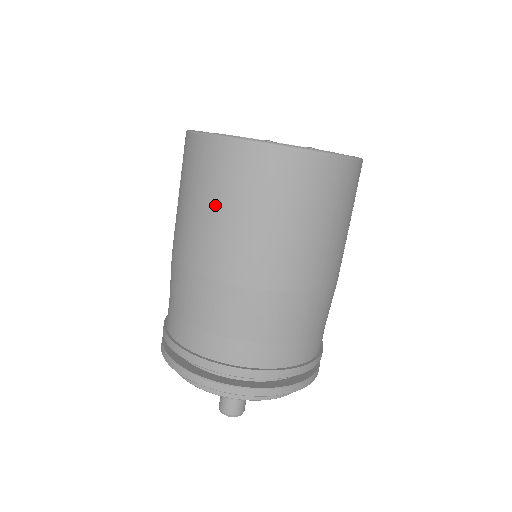
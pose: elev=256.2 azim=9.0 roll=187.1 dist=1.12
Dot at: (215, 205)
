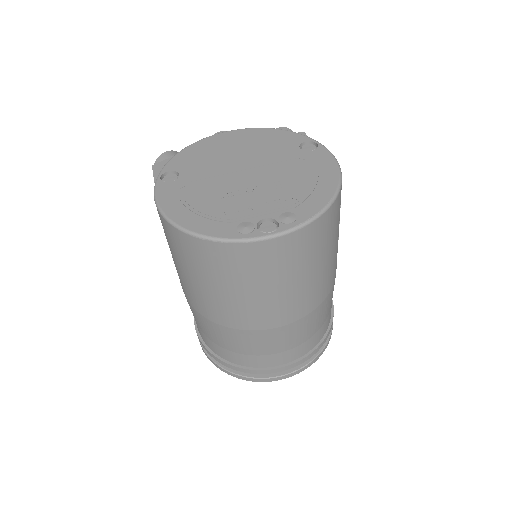
Dot at: (213, 284)
